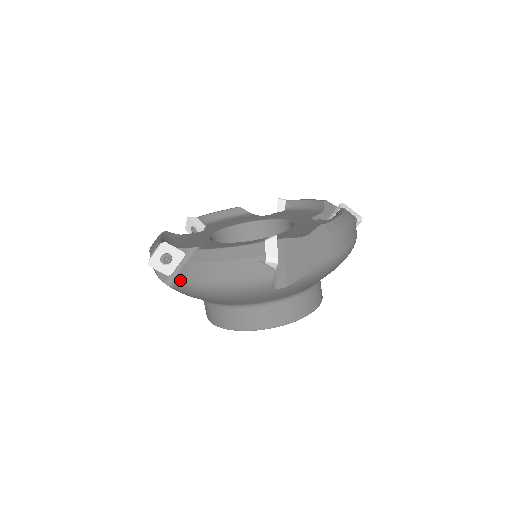
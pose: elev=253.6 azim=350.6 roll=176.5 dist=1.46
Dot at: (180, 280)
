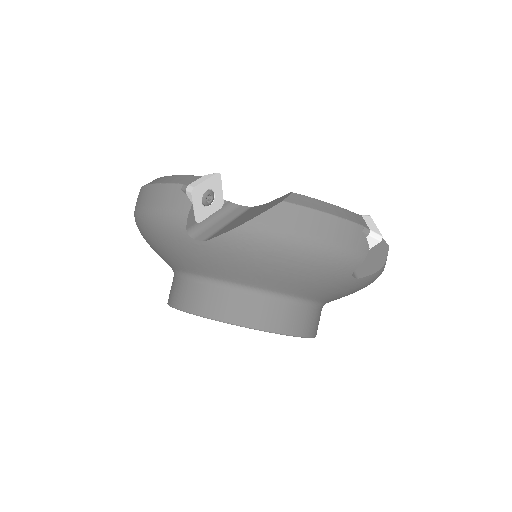
Dot at: occluded
